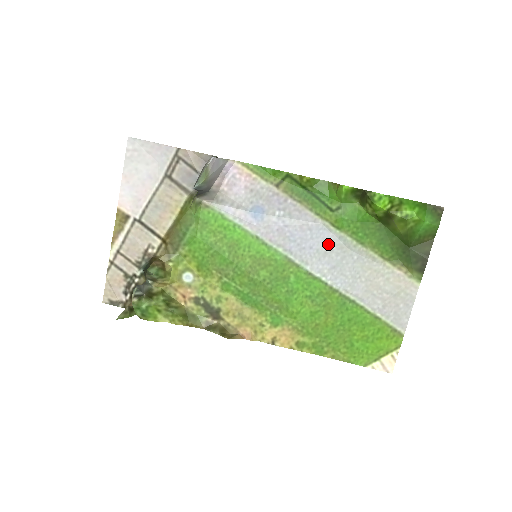
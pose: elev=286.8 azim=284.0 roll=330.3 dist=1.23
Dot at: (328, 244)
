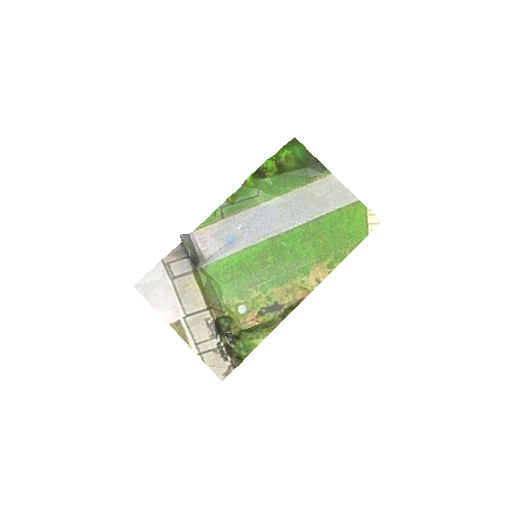
Dot at: (276, 210)
